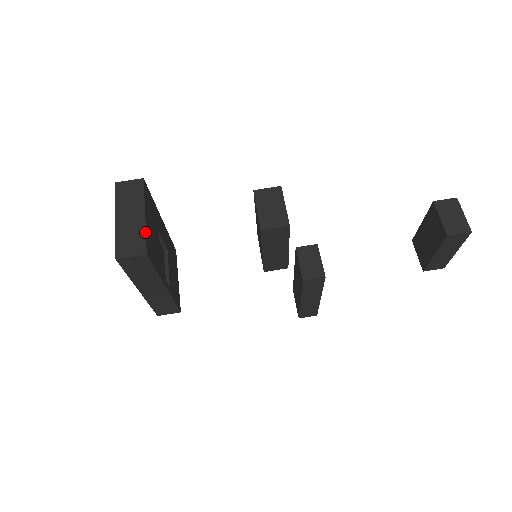
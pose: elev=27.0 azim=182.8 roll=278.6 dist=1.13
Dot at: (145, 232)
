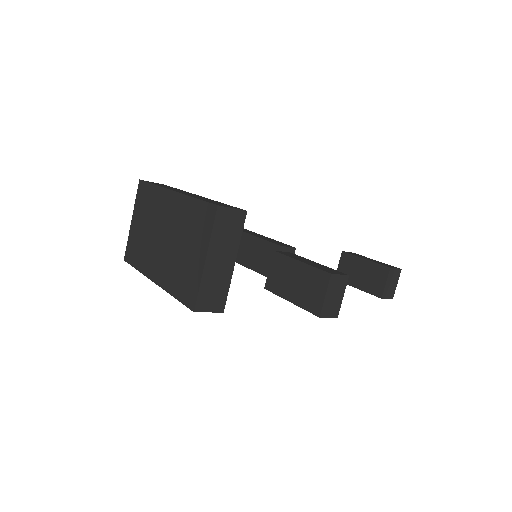
Dot at: (229, 286)
